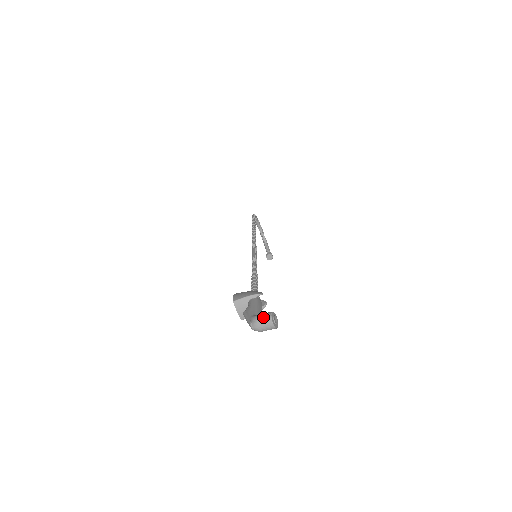
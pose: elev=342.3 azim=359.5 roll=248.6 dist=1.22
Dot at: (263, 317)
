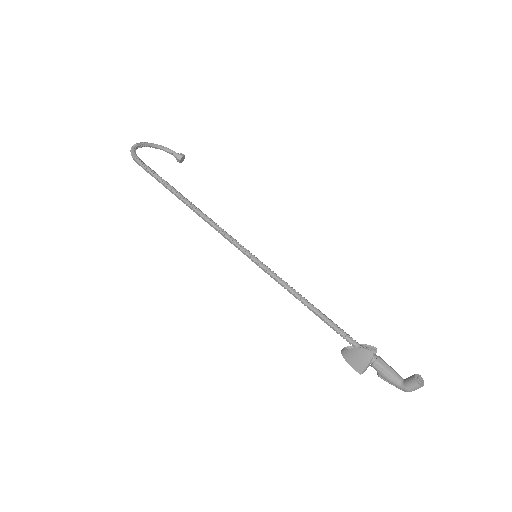
Dot at: (414, 389)
